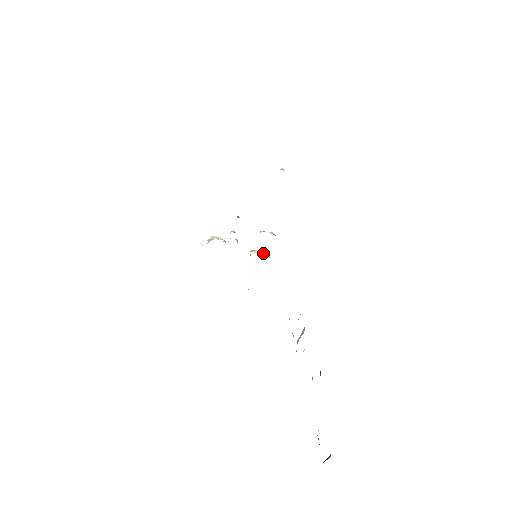
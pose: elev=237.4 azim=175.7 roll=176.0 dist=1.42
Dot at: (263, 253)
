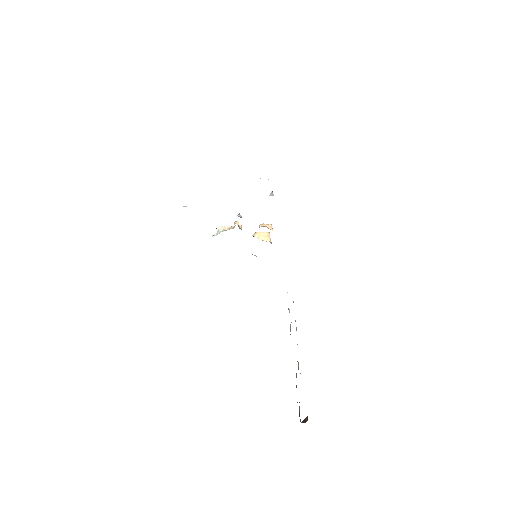
Dot at: (264, 235)
